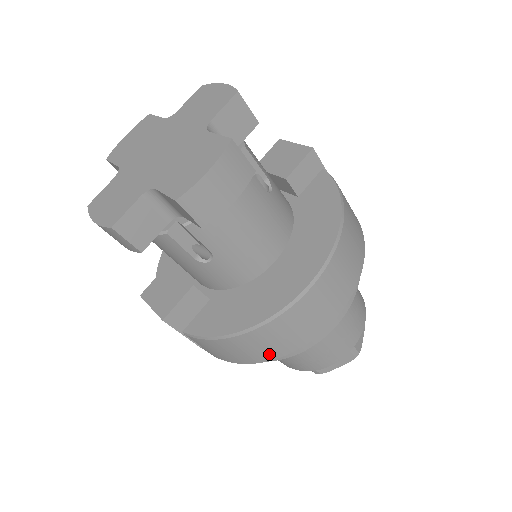
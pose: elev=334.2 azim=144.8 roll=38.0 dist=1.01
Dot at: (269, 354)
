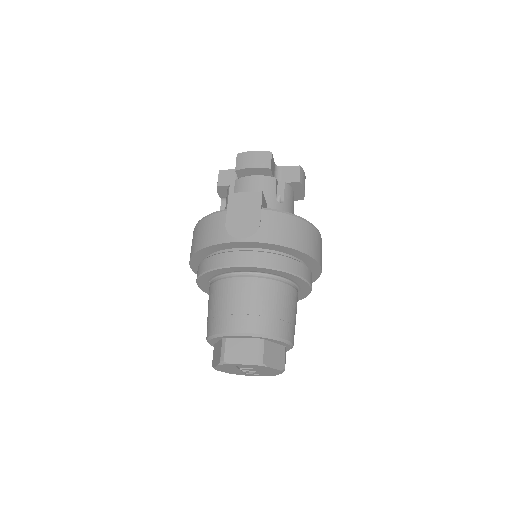
Dot at: (302, 245)
